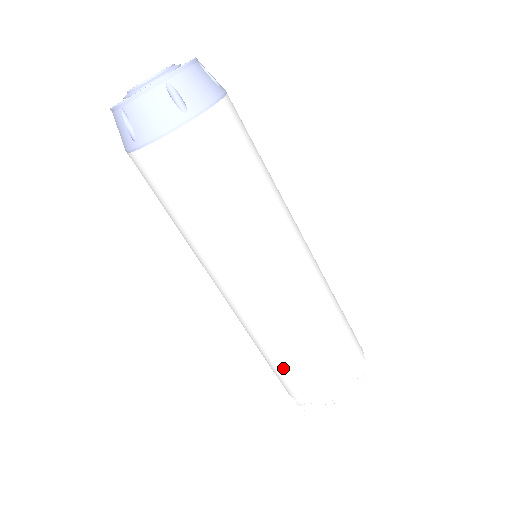
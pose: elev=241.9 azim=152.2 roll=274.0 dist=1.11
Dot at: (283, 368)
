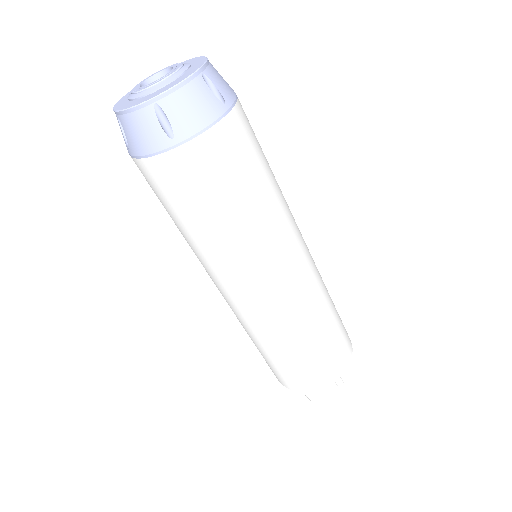
Dot at: (303, 359)
